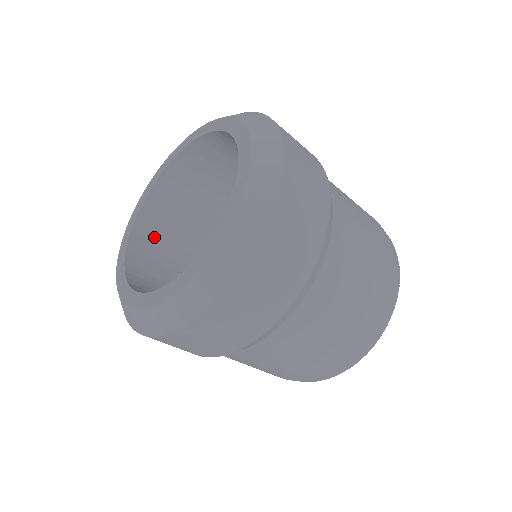
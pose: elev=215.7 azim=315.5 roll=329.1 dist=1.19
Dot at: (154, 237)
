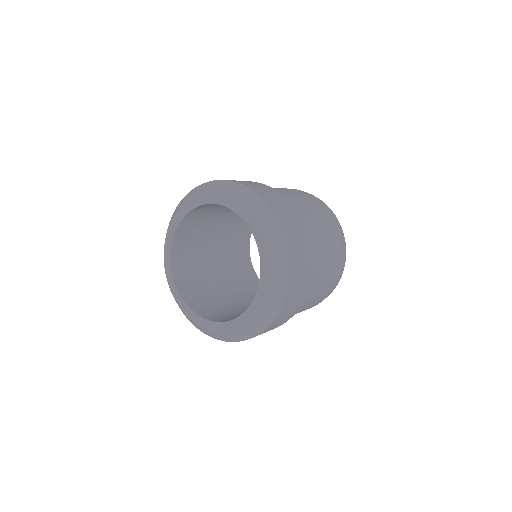
Dot at: (183, 256)
